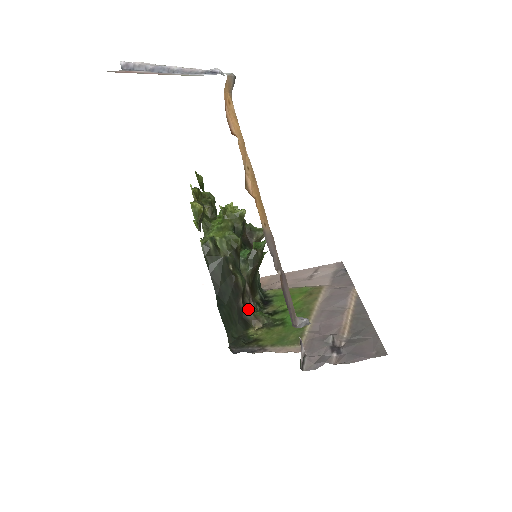
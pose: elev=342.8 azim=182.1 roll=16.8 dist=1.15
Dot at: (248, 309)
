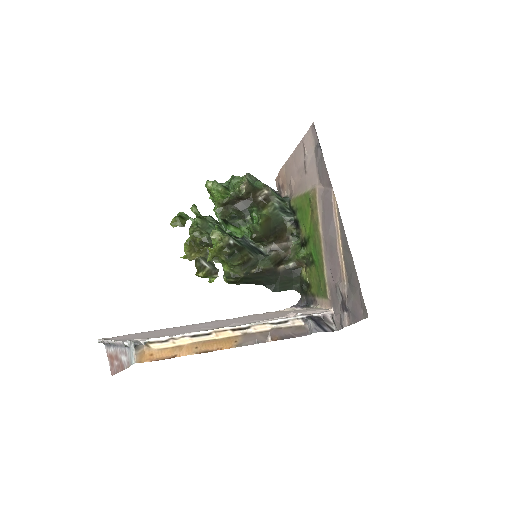
Dot at: (289, 260)
